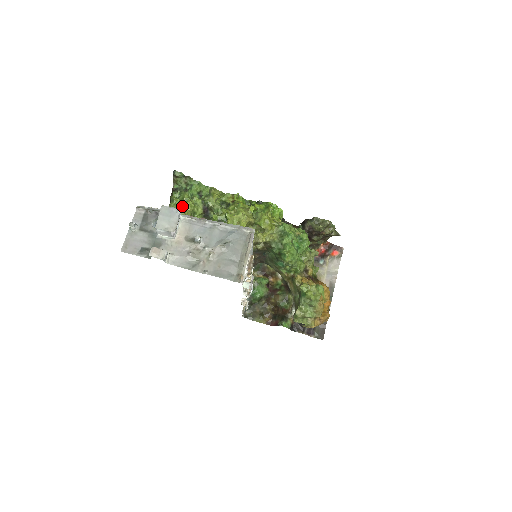
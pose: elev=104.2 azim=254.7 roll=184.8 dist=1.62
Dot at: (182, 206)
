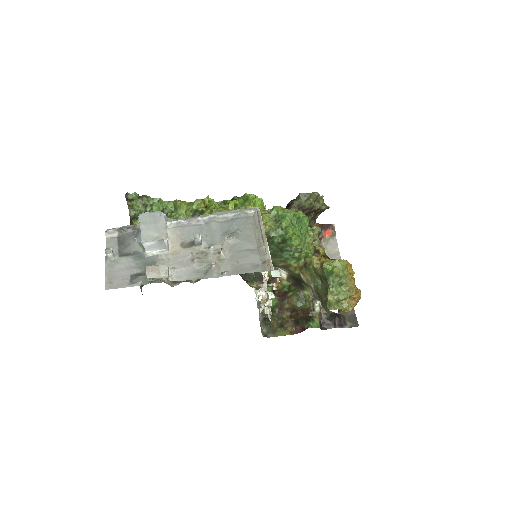
Dot at: occluded
